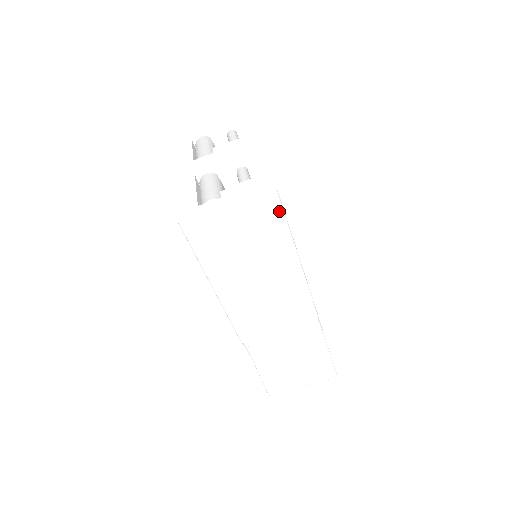
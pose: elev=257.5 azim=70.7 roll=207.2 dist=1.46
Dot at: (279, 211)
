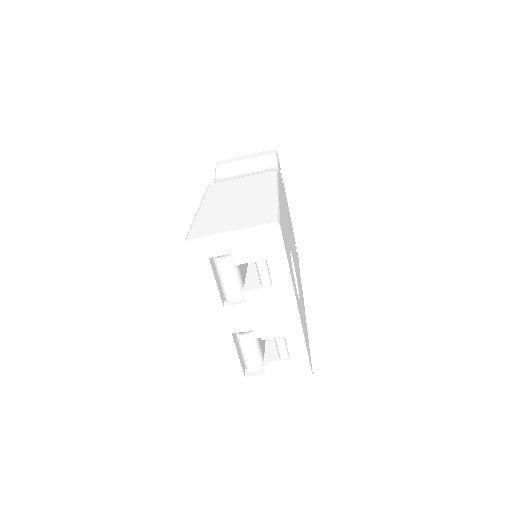
Dot at: occluded
